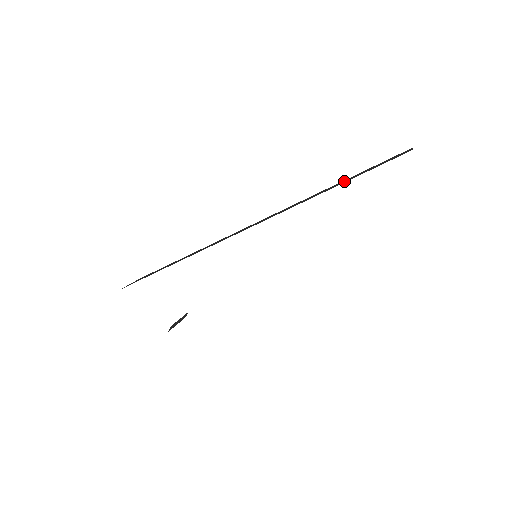
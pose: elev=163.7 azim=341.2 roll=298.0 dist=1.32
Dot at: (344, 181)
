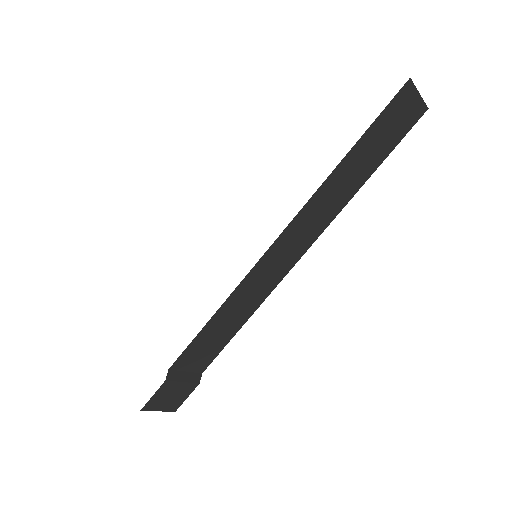
Dot at: occluded
